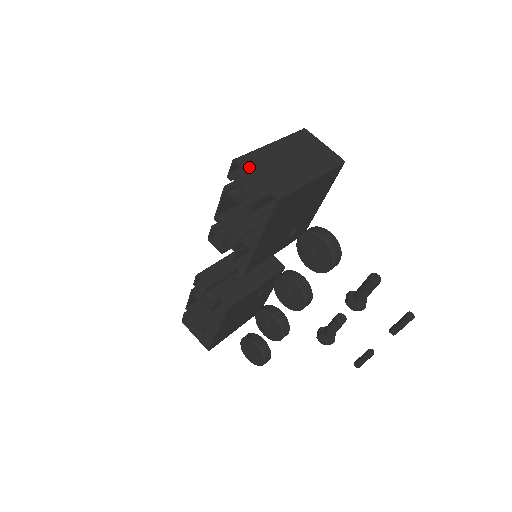
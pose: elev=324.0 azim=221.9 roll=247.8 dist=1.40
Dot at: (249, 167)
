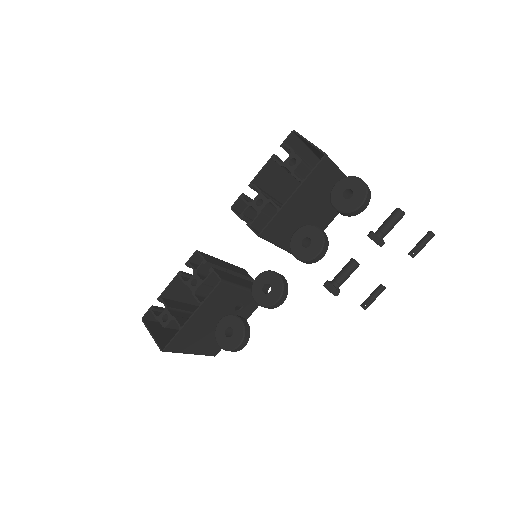
Dot at: (304, 138)
